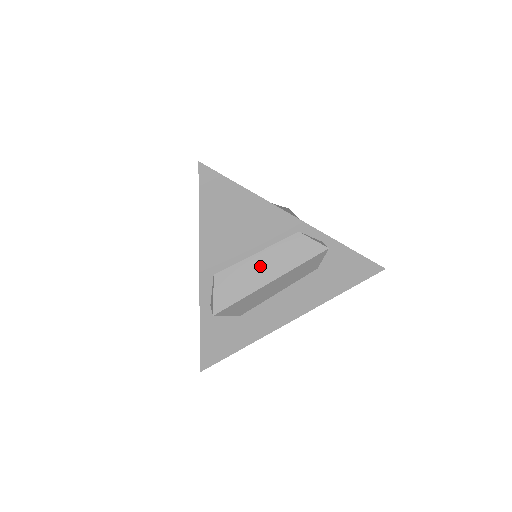
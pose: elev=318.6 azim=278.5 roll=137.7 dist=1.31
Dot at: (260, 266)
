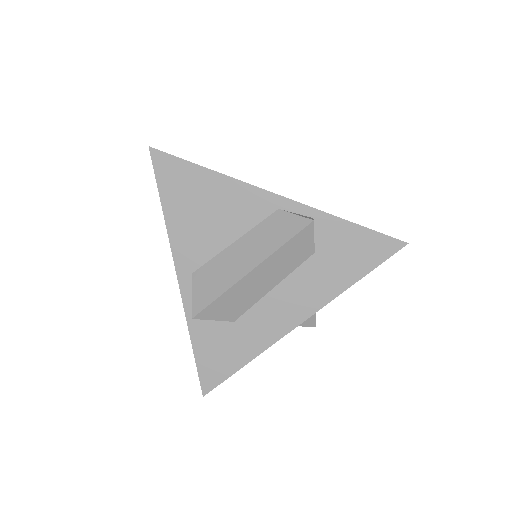
Dot at: (239, 255)
